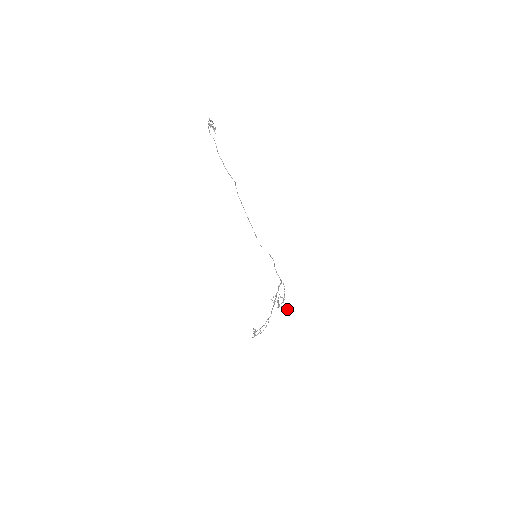
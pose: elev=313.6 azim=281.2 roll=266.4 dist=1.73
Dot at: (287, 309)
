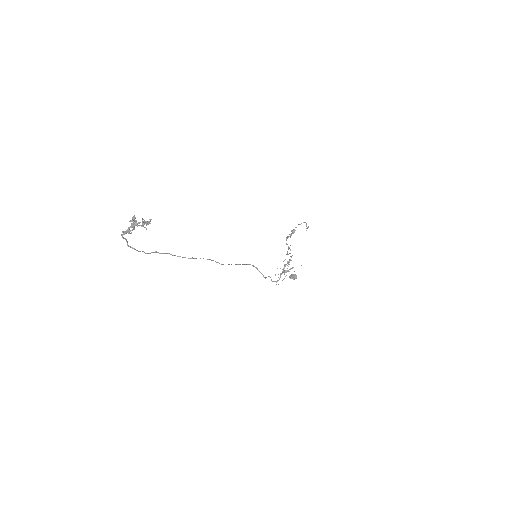
Dot at: (291, 278)
